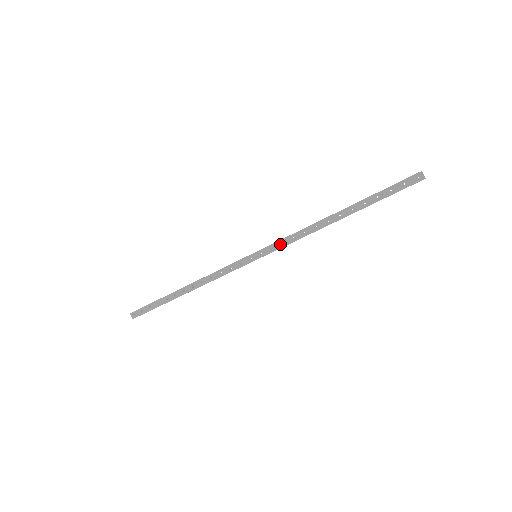
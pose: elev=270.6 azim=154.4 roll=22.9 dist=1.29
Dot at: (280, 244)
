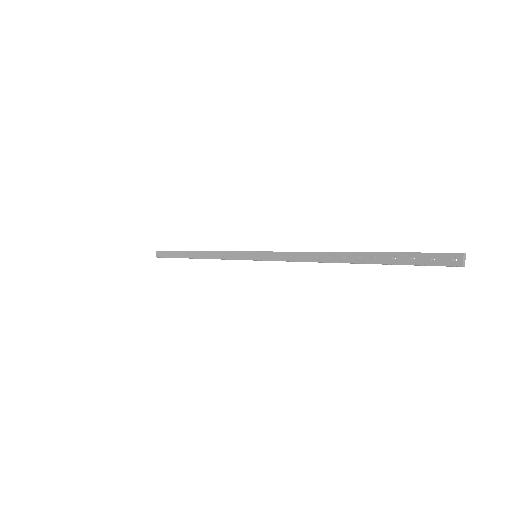
Dot at: (279, 256)
